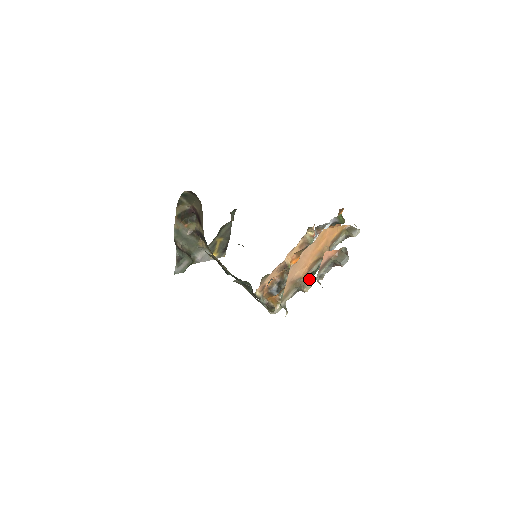
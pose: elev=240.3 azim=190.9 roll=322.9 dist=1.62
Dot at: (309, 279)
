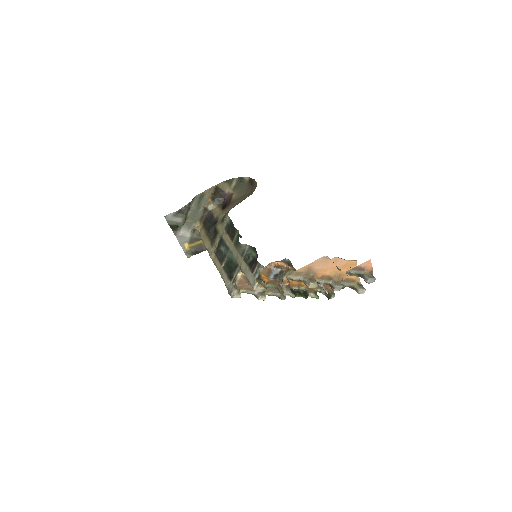
Dot at: occluded
